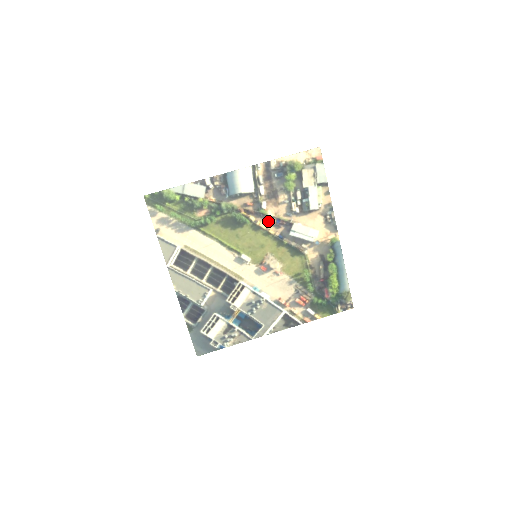
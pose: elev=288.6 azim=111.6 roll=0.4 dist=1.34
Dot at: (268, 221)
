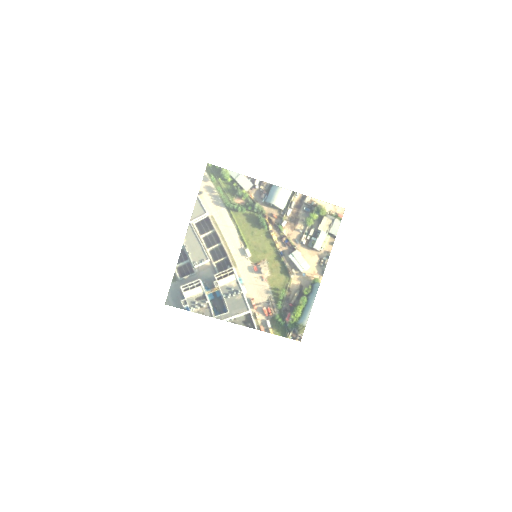
Dot at: (280, 236)
